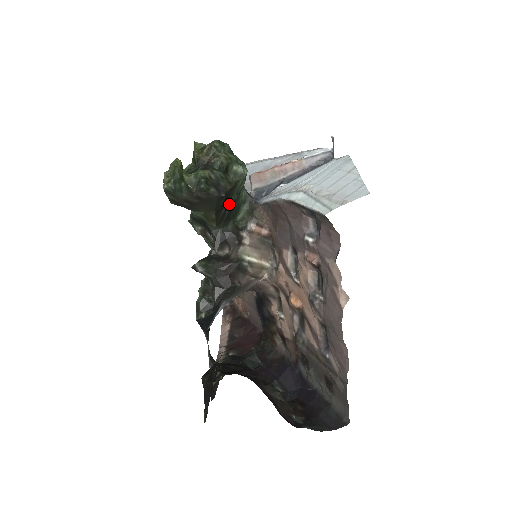
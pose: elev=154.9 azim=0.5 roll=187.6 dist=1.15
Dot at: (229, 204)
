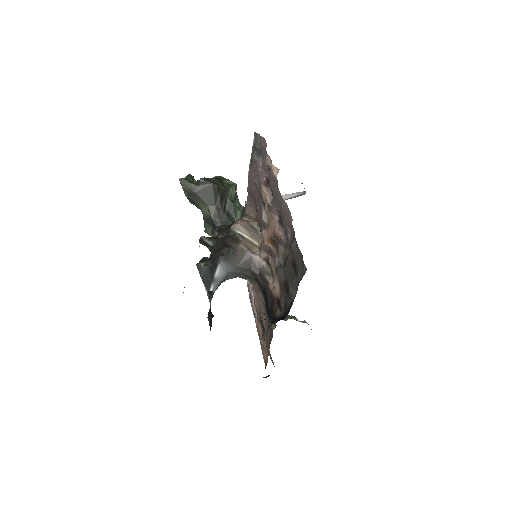
Dot at: (227, 206)
